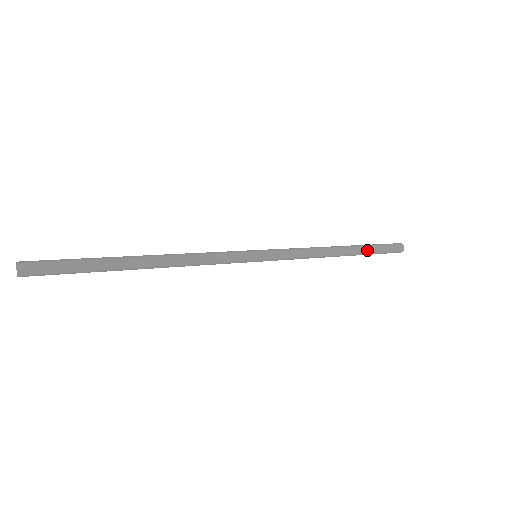
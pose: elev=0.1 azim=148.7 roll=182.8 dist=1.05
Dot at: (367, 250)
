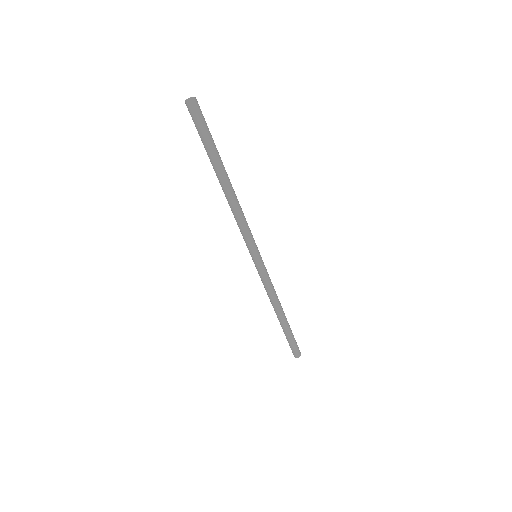
Dot at: (290, 329)
